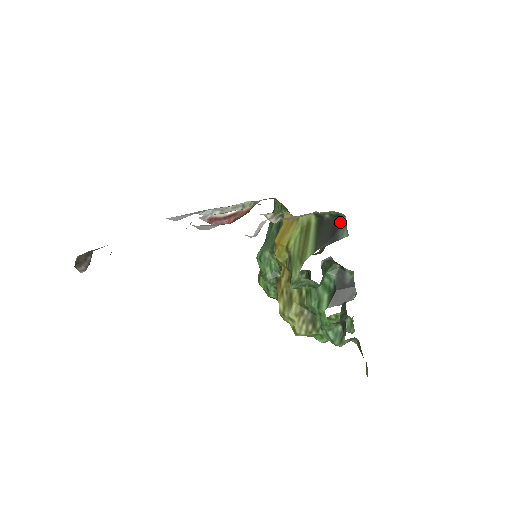
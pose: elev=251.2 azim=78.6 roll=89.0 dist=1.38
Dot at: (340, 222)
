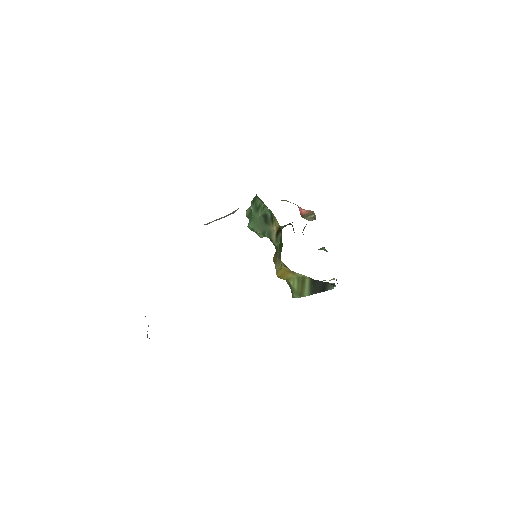
Dot at: (328, 283)
